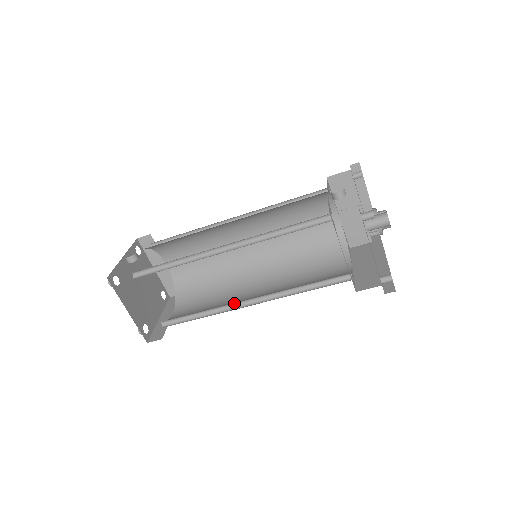
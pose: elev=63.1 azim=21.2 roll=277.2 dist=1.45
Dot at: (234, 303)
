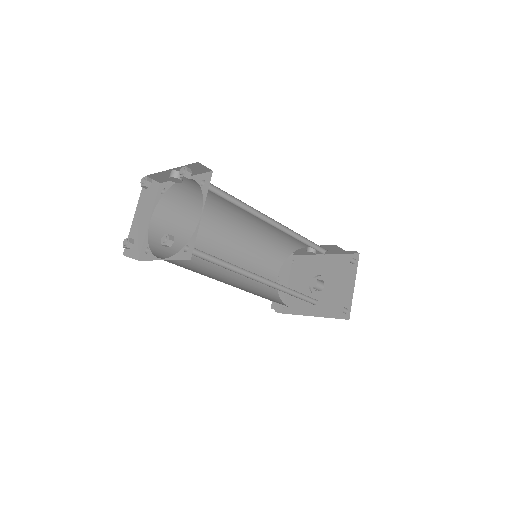
Dot at: (250, 274)
